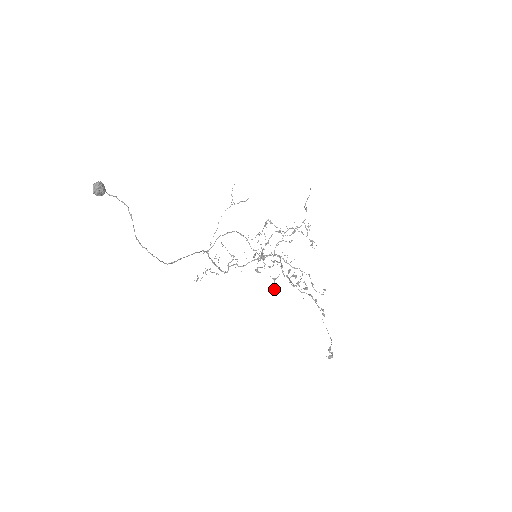
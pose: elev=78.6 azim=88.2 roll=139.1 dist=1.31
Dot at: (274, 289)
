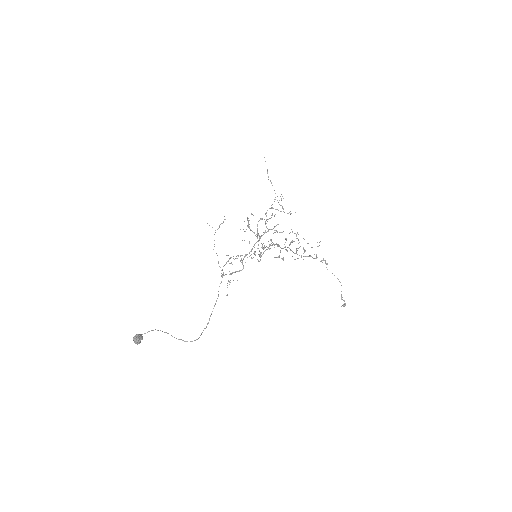
Dot at: occluded
